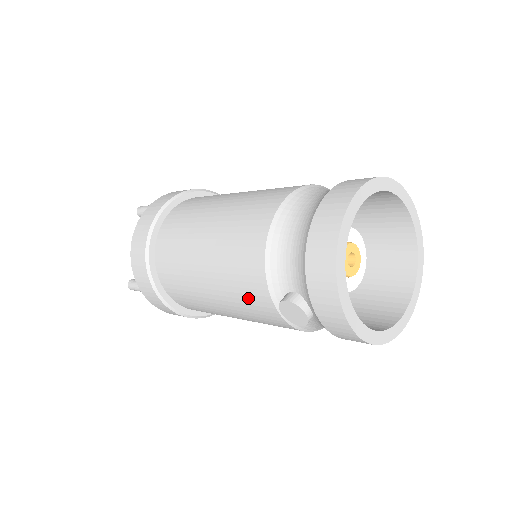
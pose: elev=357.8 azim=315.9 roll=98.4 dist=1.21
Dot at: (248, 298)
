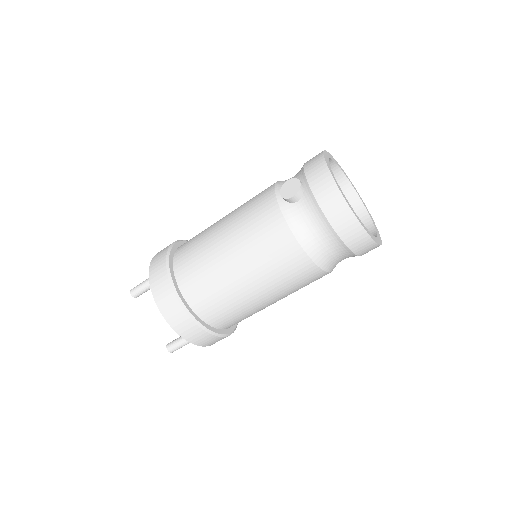
Dot at: (256, 208)
